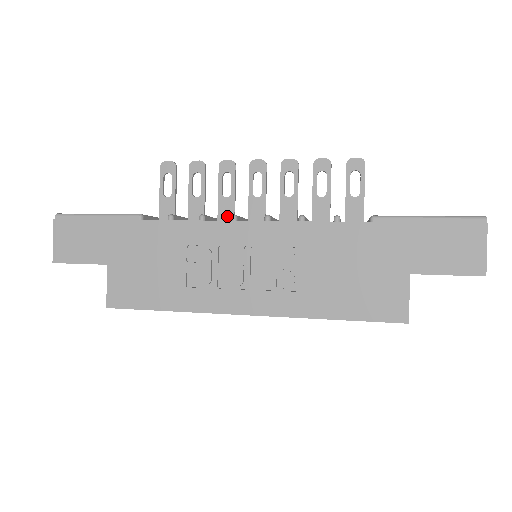
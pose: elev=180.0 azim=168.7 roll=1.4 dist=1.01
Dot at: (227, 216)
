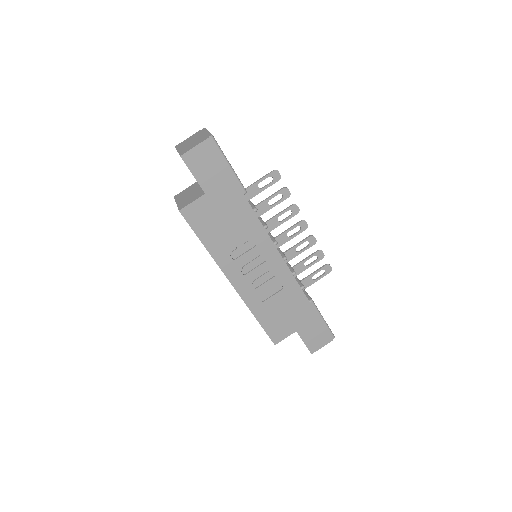
Dot at: (268, 228)
